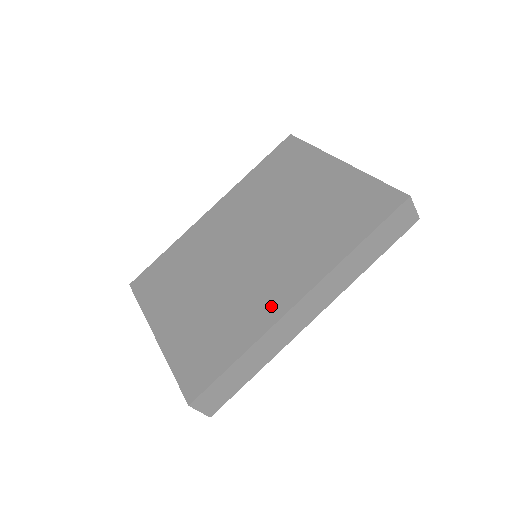
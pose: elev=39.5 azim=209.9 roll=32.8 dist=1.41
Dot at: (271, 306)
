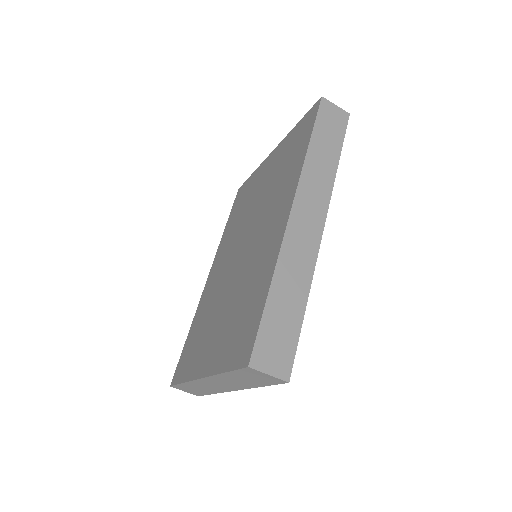
Dot at: (274, 240)
